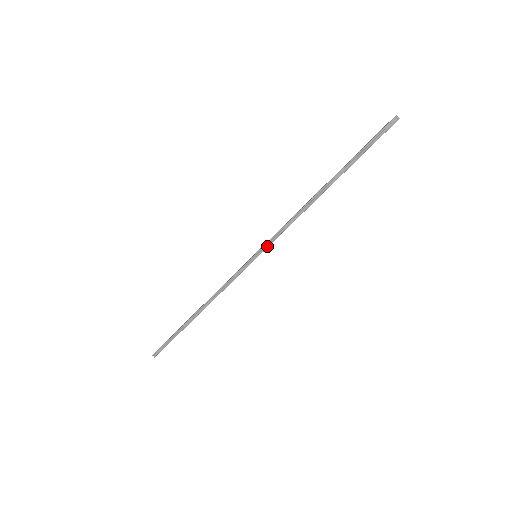
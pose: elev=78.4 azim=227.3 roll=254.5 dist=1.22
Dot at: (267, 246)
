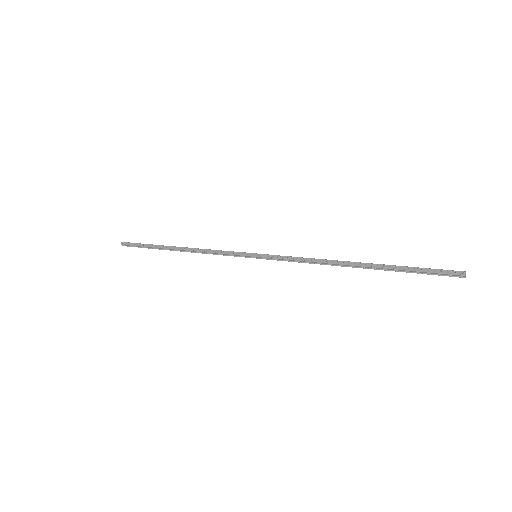
Dot at: (271, 259)
